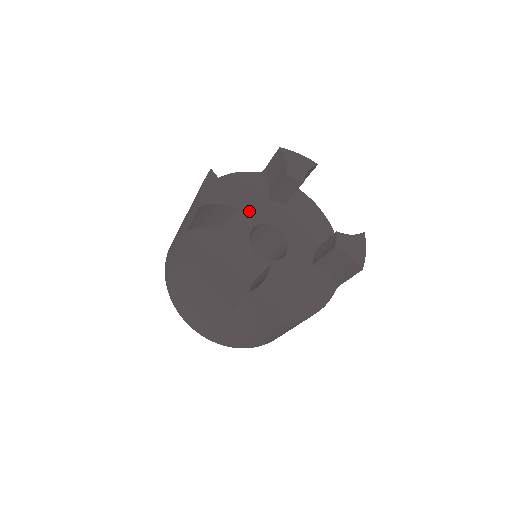
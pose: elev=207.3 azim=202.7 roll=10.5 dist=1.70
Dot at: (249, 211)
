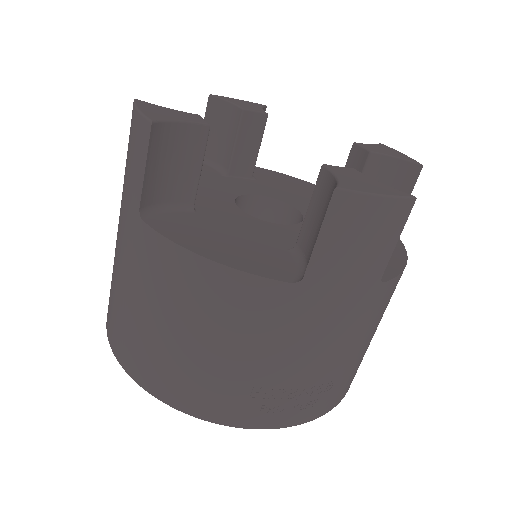
Dot at: (214, 187)
